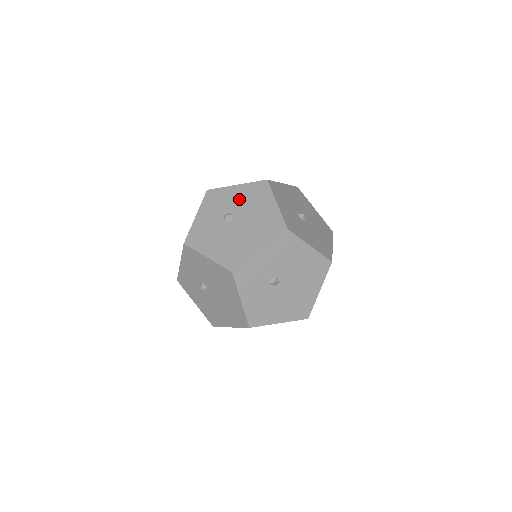
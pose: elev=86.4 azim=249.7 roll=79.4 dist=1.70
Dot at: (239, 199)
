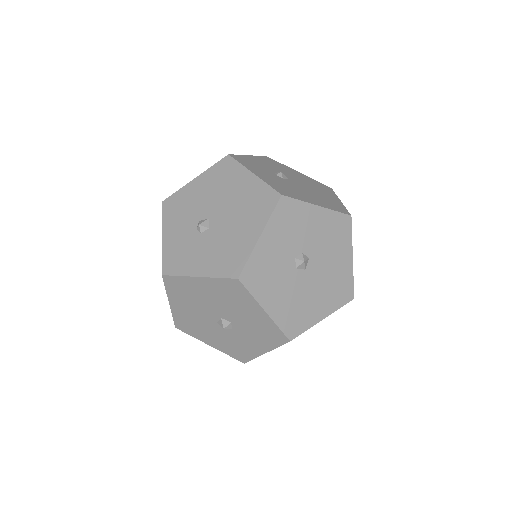
Dot at: occluded
